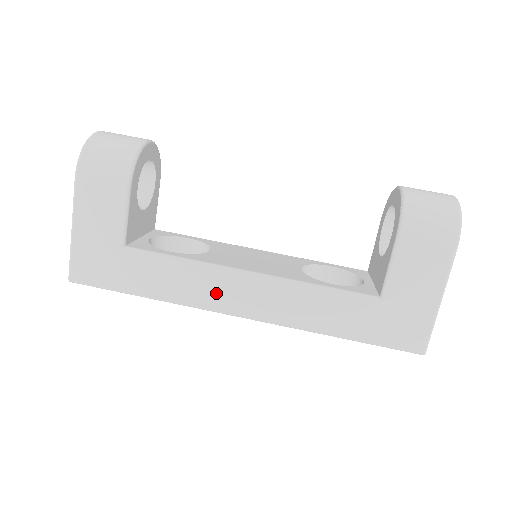
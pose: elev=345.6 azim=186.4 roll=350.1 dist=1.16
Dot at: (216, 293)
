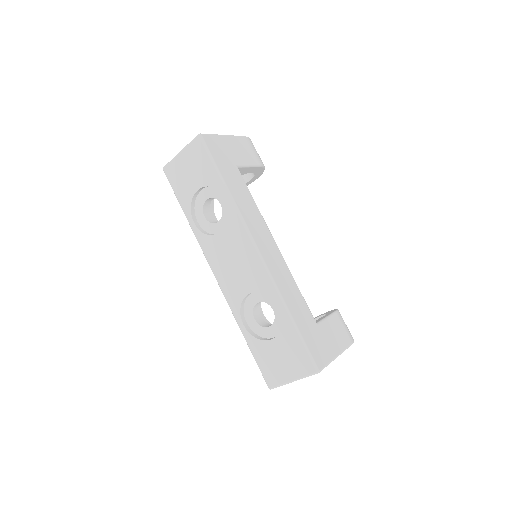
Dot at: (256, 227)
